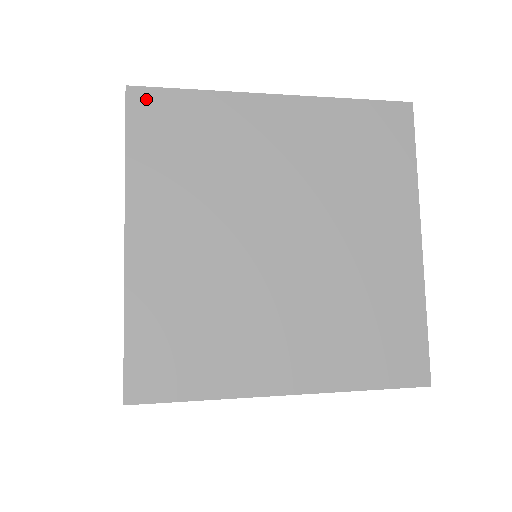
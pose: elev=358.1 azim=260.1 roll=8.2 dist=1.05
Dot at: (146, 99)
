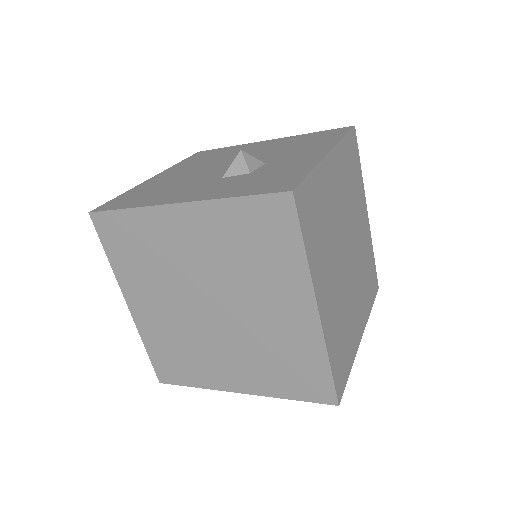
Dot at: (102, 220)
